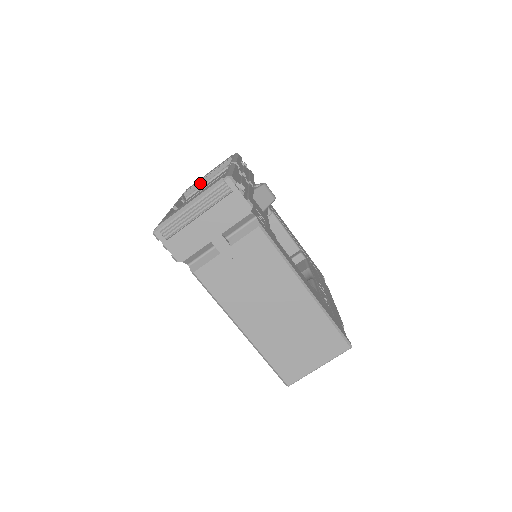
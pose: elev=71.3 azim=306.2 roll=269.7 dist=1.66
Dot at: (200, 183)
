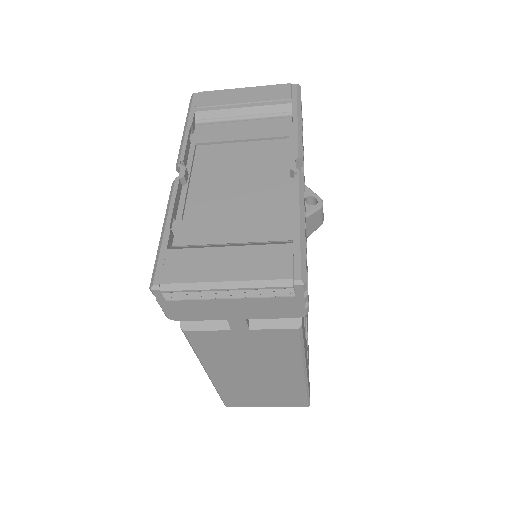
Dot at: (226, 112)
